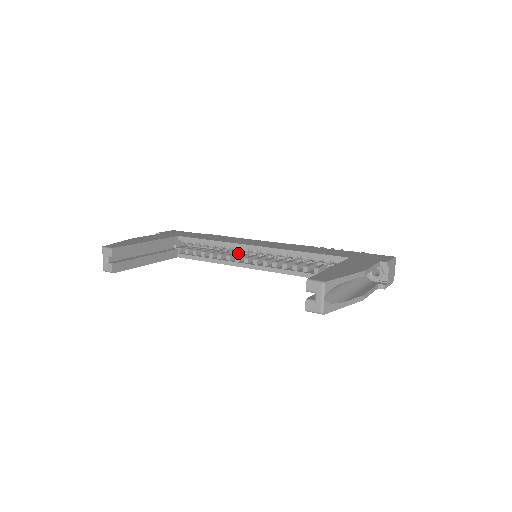
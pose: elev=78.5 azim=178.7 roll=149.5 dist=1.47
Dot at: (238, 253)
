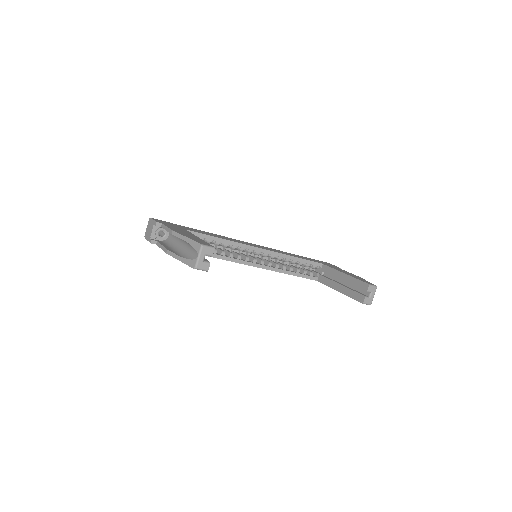
Dot at: (228, 250)
